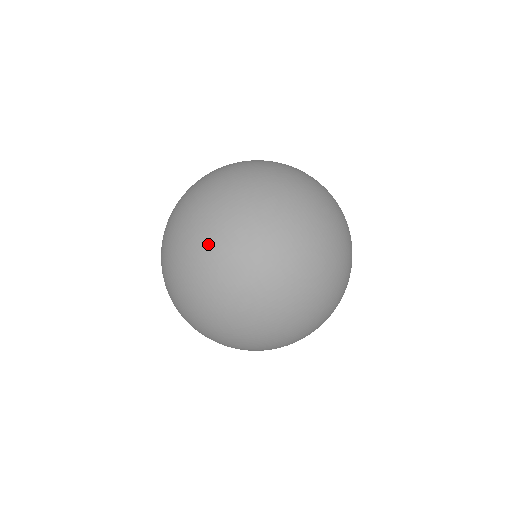
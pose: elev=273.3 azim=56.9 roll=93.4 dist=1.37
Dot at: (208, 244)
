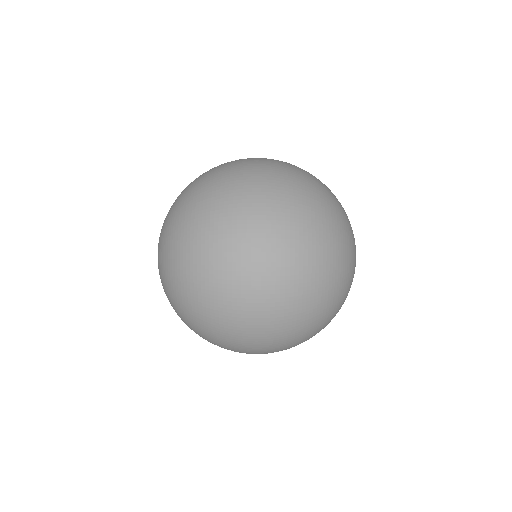
Dot at: (220, 180)
